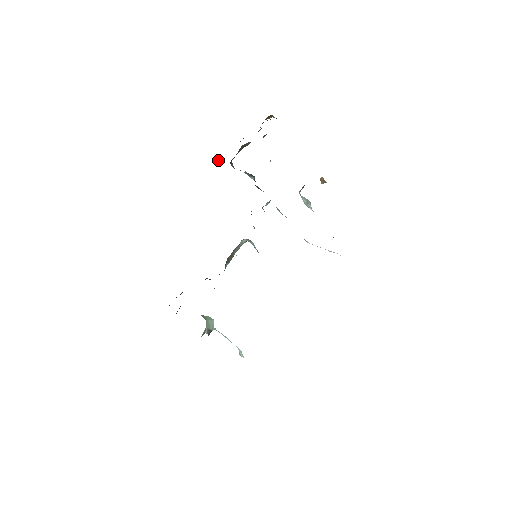
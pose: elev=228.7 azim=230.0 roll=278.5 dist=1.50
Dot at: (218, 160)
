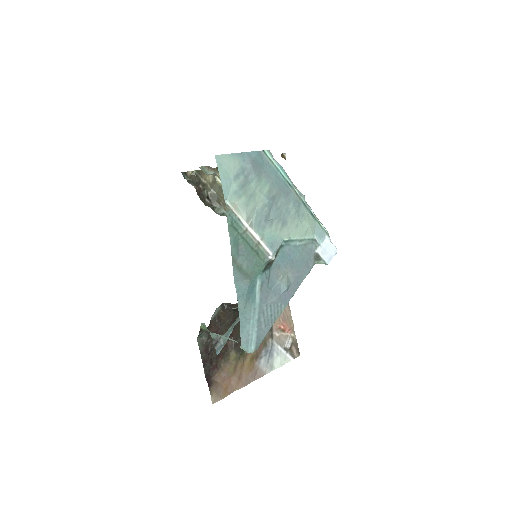
Dot at: occluded
